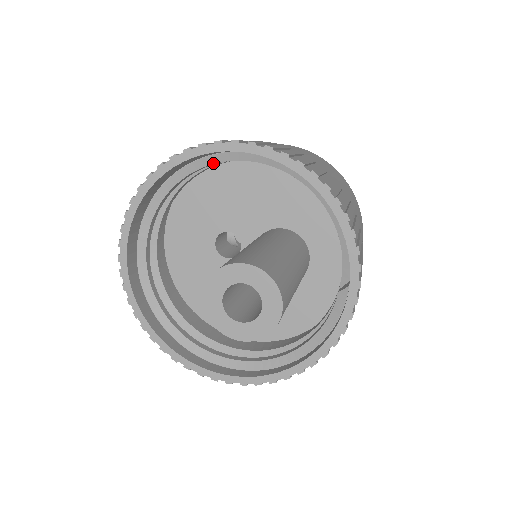
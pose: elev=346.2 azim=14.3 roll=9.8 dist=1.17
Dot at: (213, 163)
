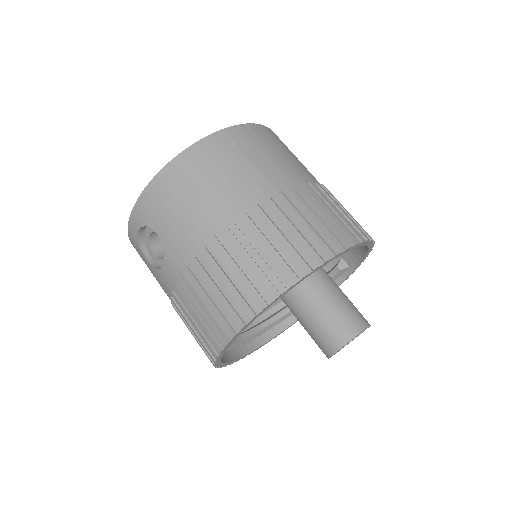
Dot at: occluded
